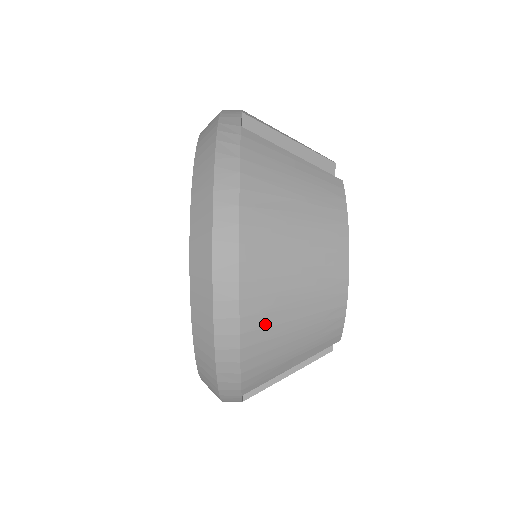
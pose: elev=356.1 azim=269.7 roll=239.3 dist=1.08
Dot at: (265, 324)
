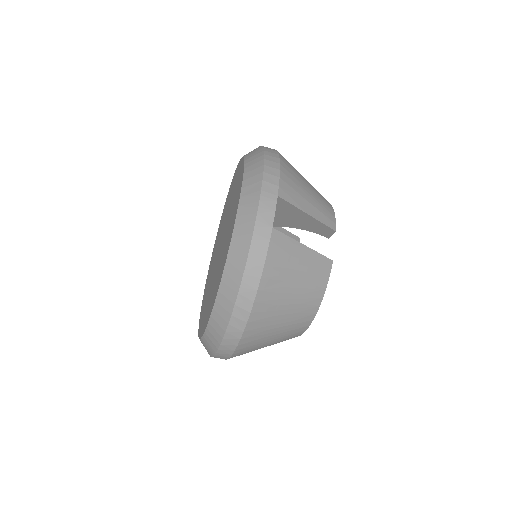
Dot at: (291, 166)
